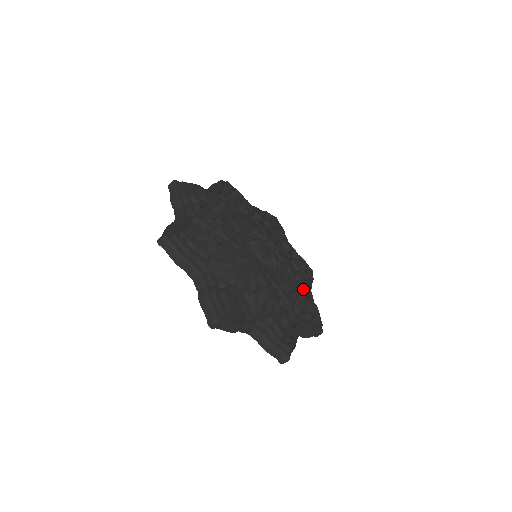
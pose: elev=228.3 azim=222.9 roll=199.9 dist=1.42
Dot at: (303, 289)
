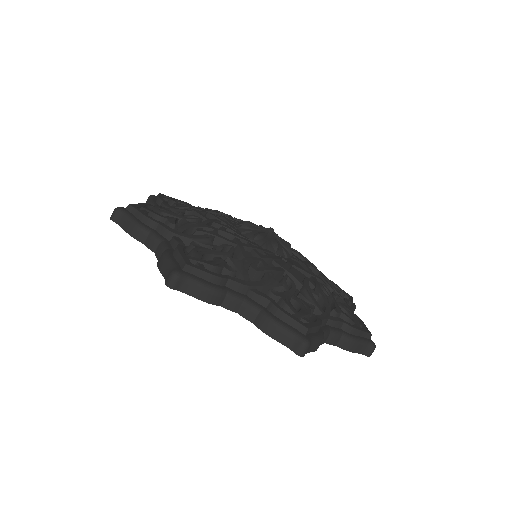
Dot at: (303, 293)
